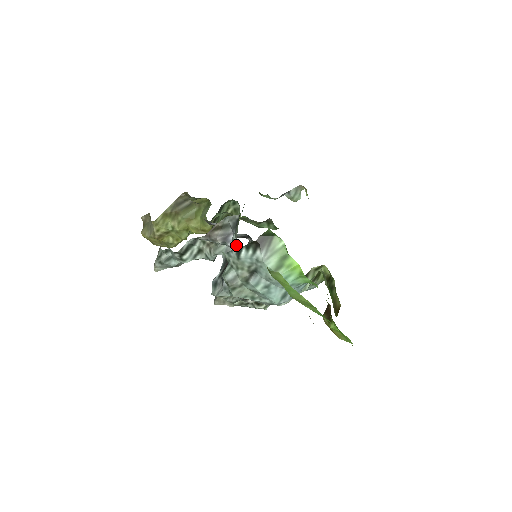
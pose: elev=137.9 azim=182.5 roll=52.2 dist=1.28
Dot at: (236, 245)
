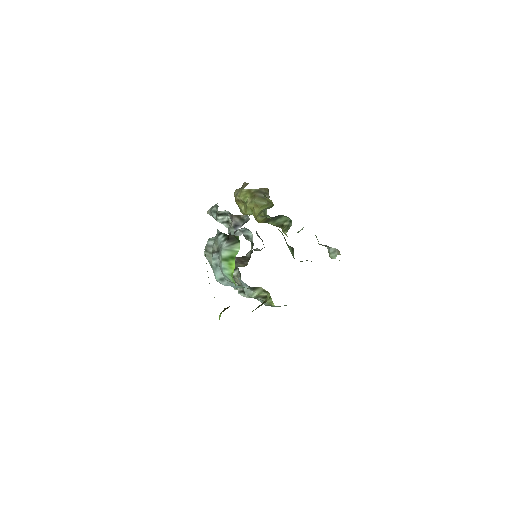
Dot at: occluded
